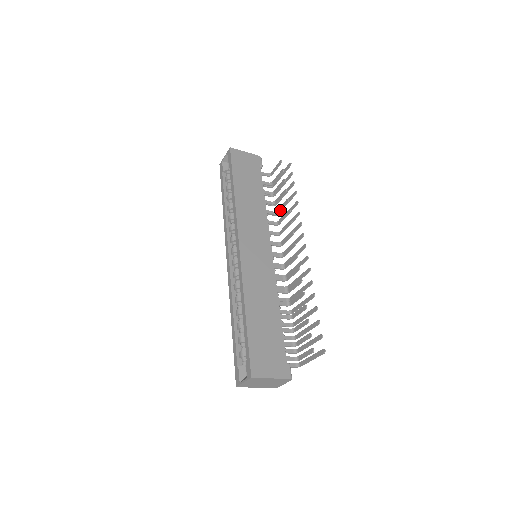
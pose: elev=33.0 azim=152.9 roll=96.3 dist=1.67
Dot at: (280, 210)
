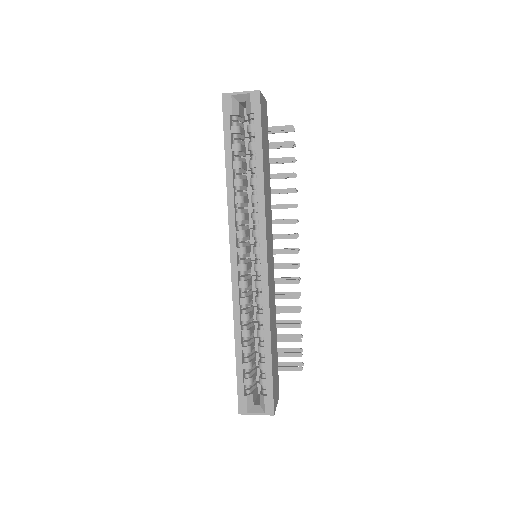
Dot at: (277, 193)
